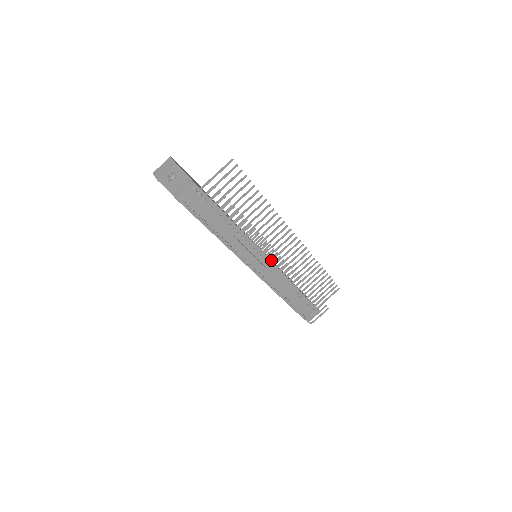
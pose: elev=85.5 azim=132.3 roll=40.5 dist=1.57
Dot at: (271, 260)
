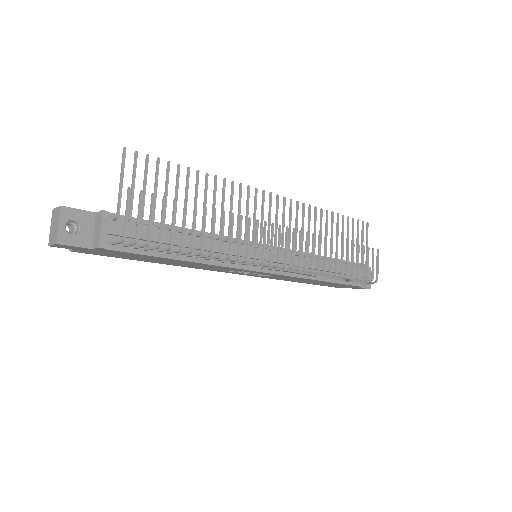
Dot at: (274, 242)
